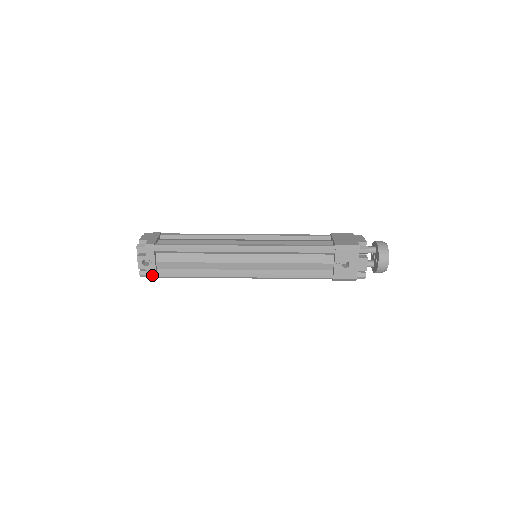
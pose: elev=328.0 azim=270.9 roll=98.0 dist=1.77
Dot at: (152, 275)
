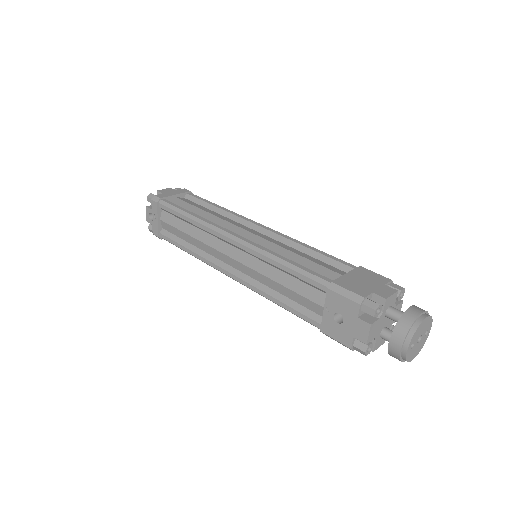
Dot at: (155, 233)
